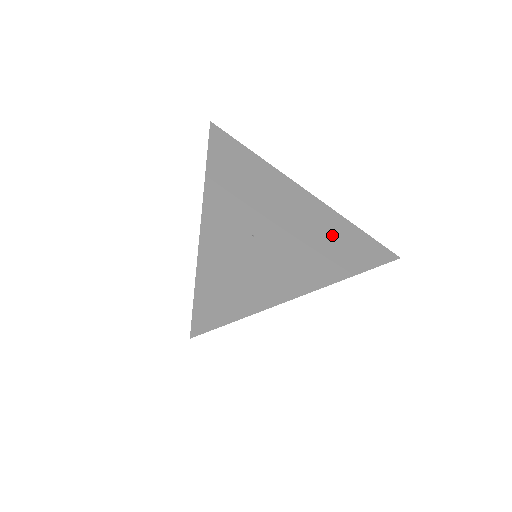
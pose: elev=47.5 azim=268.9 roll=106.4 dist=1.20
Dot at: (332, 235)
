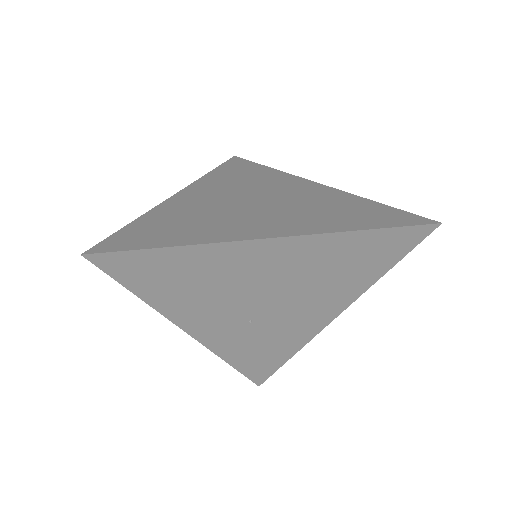
Dot at: (335, 264)
